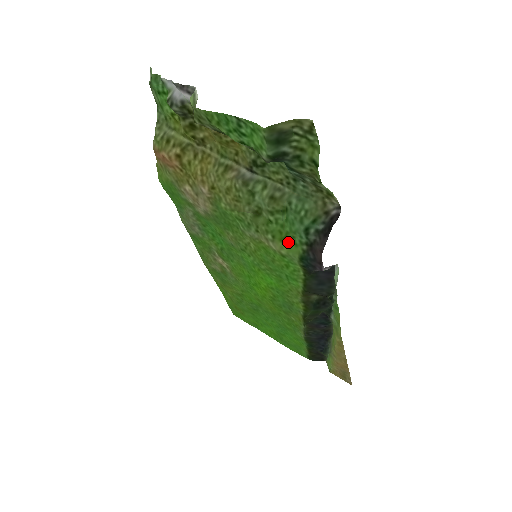
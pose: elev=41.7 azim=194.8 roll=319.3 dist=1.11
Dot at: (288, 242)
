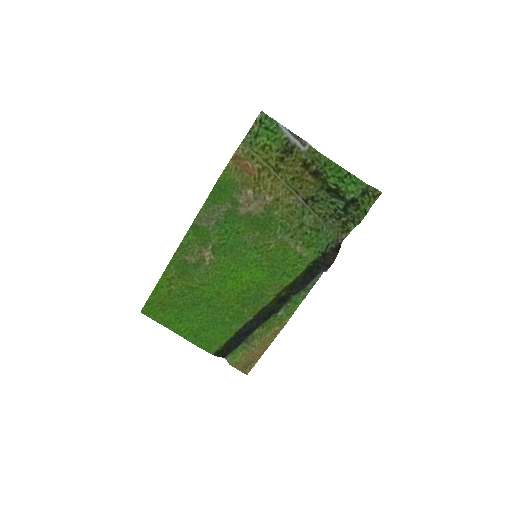
Dot at: (311, 249)
